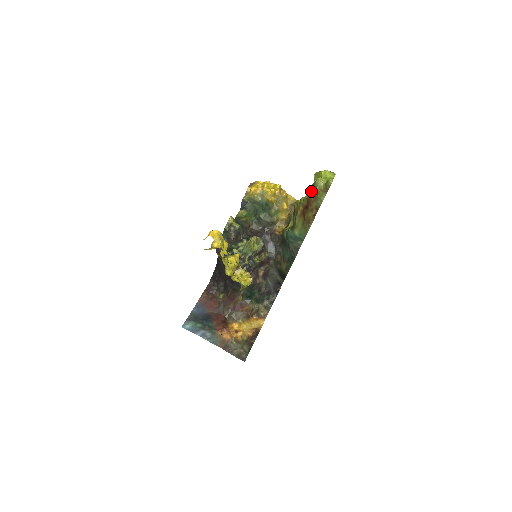
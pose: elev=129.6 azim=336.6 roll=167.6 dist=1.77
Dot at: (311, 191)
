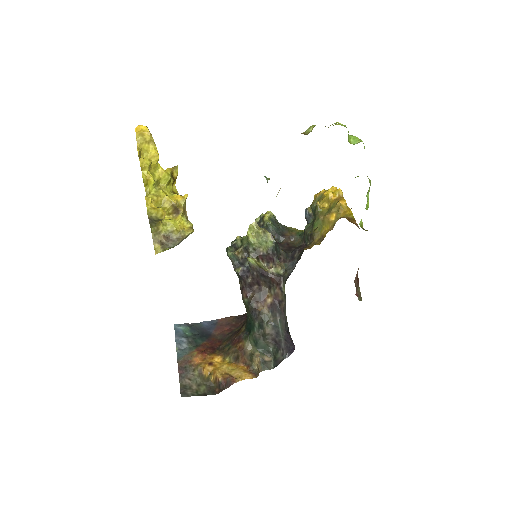
Dot at: occluded
